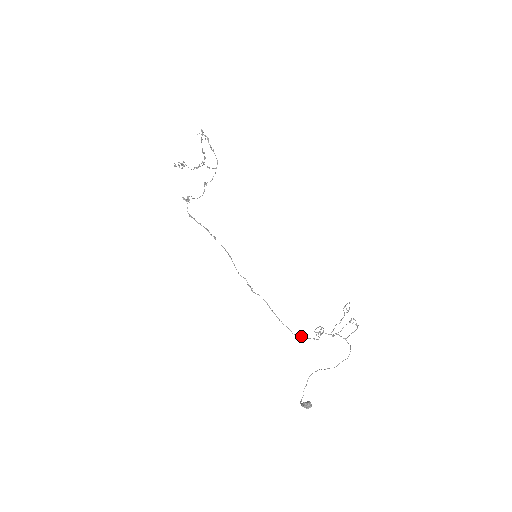
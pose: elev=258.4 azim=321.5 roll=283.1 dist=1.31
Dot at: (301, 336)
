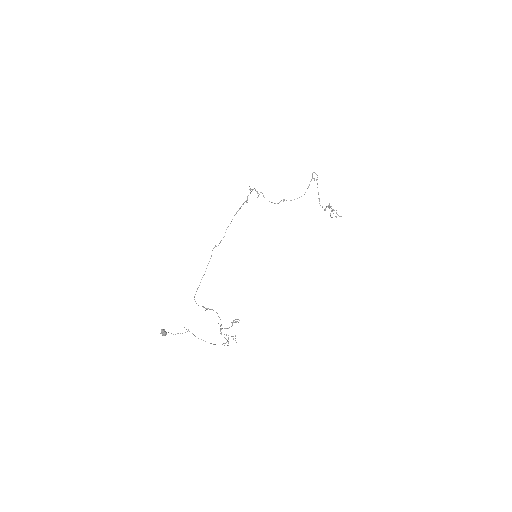
Dot at: occluded
